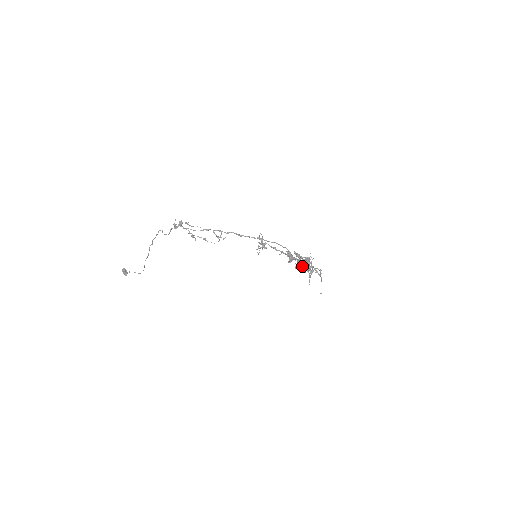
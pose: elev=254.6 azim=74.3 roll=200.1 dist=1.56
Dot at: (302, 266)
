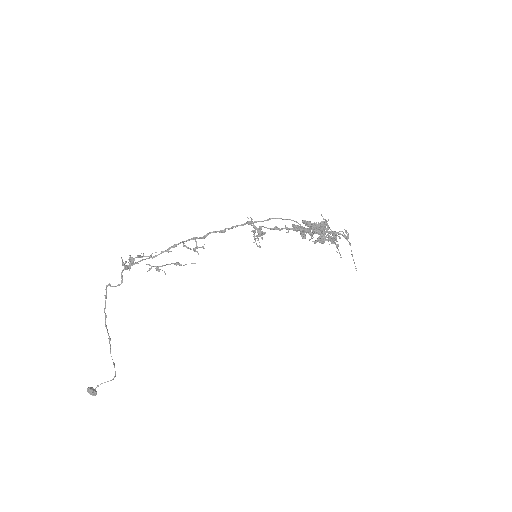
Dot at: (321, 236)
